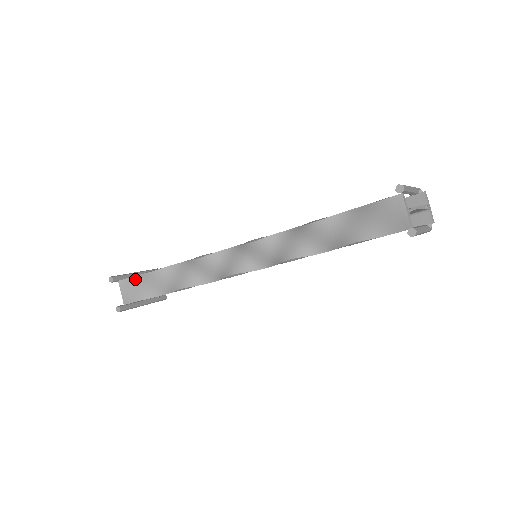
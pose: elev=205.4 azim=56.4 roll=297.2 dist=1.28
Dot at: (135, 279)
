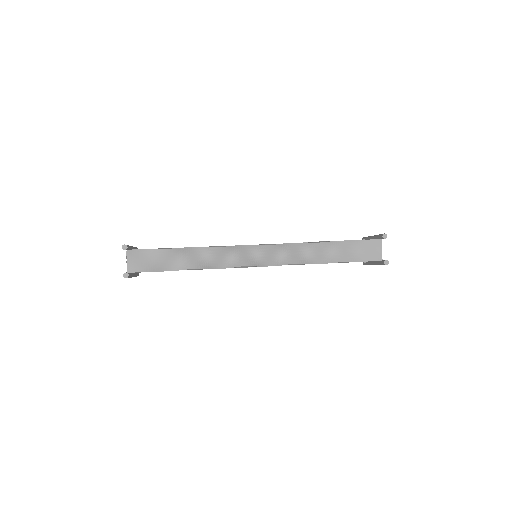
Dot at: (146, 252)
